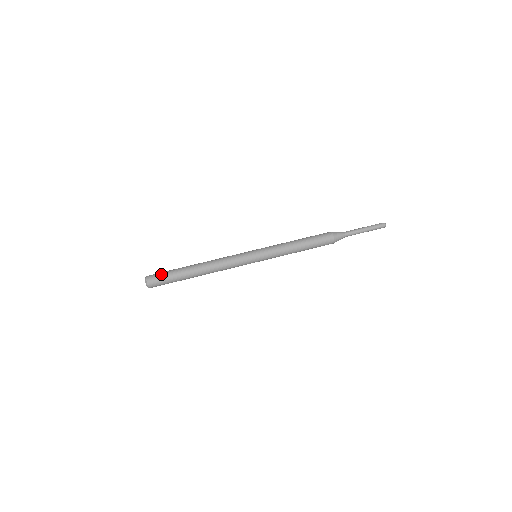
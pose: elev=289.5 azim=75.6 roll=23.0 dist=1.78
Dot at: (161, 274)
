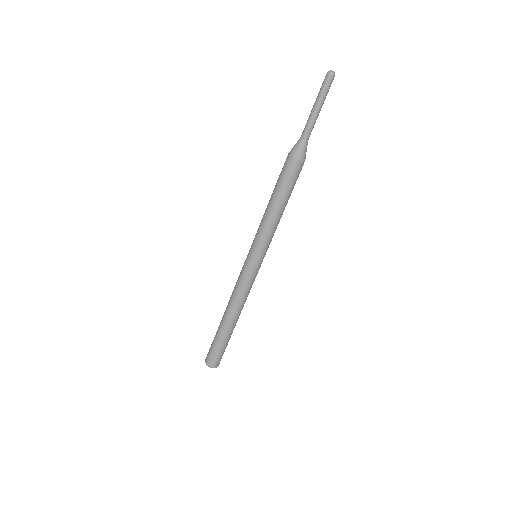
Dot at: (213, 353)
